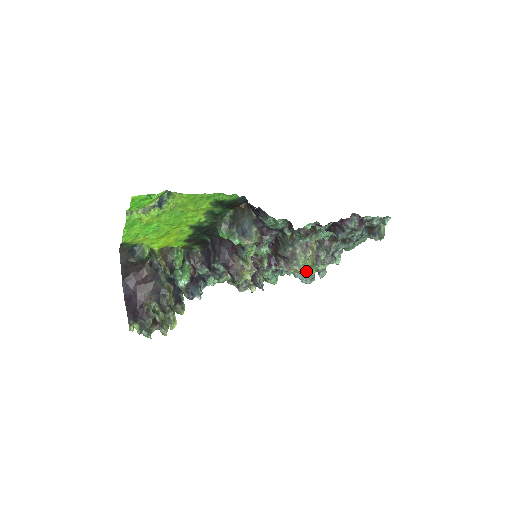
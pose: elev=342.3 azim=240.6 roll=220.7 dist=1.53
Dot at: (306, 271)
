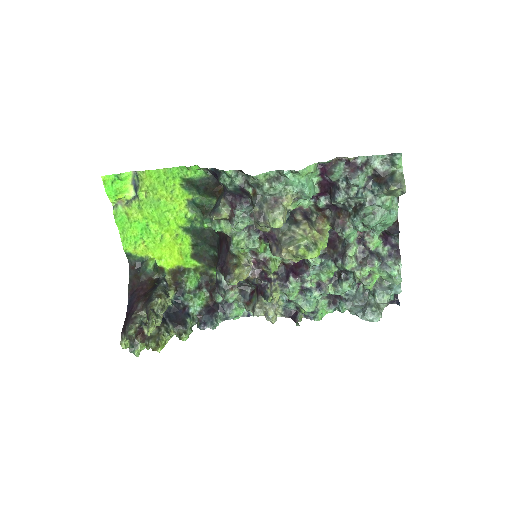
Dot at: (301, 251)
